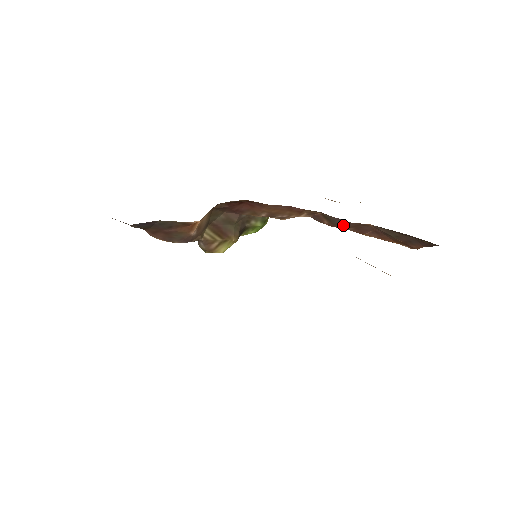
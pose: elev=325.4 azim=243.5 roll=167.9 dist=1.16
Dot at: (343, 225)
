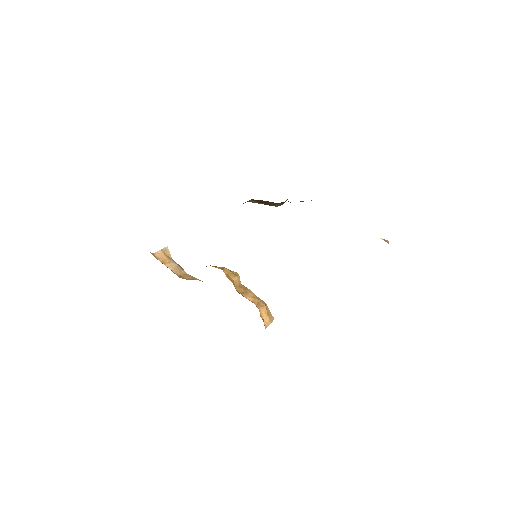
Dot at: occluded
